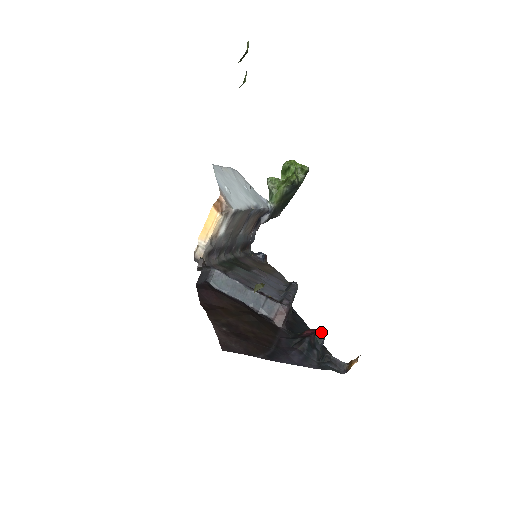
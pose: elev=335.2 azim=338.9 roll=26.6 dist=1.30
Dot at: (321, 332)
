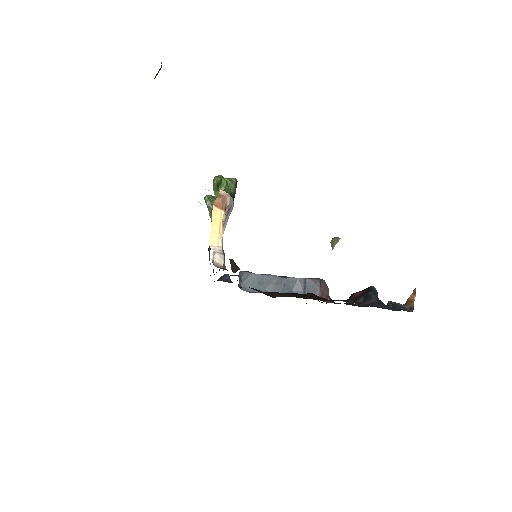
Dot at: occluded
